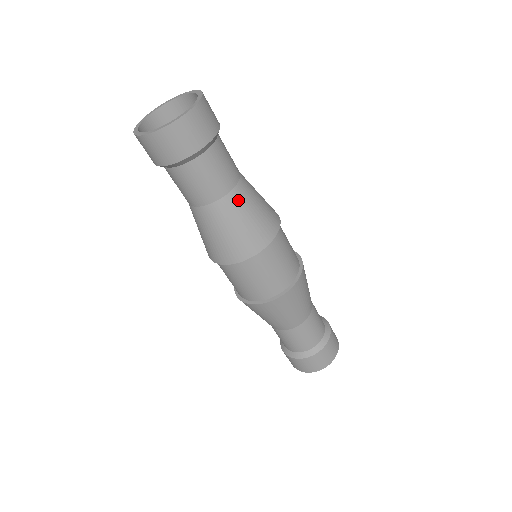
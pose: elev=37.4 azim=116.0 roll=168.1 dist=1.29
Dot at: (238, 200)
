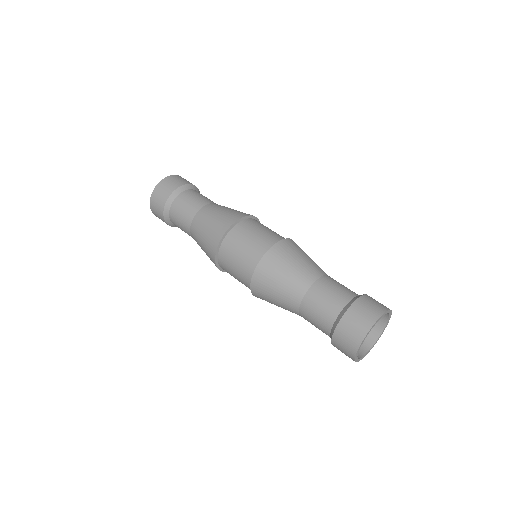
Dot at: (208, 209)
